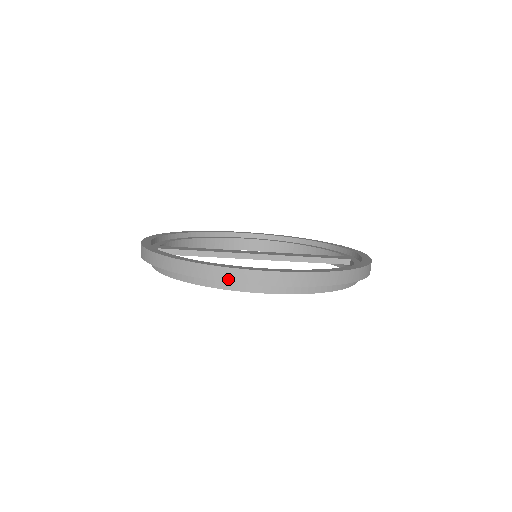
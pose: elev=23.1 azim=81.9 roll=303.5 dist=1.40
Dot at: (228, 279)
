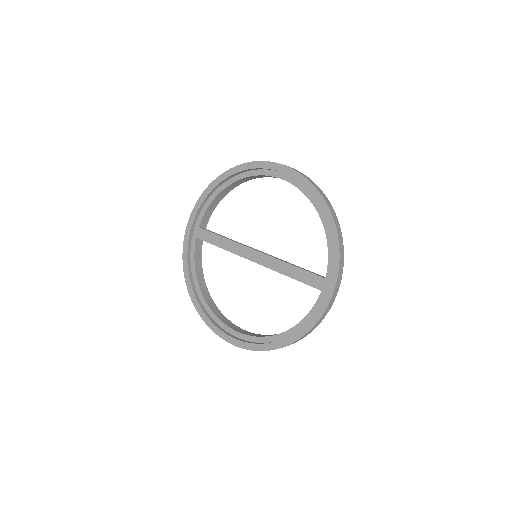
Dot at: occluded
